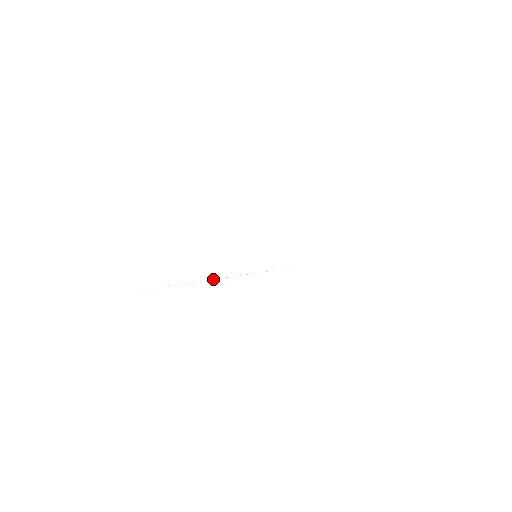
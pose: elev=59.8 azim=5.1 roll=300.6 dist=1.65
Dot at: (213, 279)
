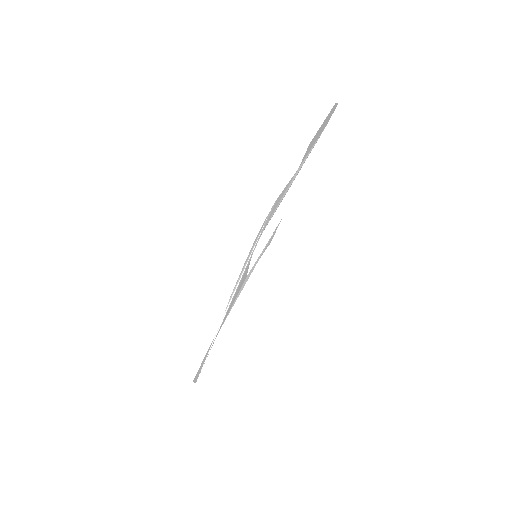
Dot at: (224, 315)
